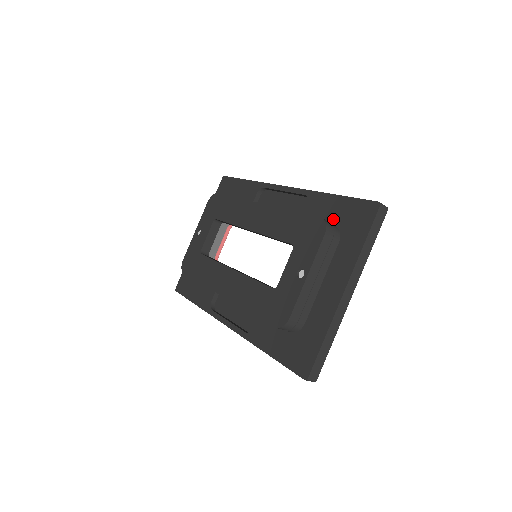
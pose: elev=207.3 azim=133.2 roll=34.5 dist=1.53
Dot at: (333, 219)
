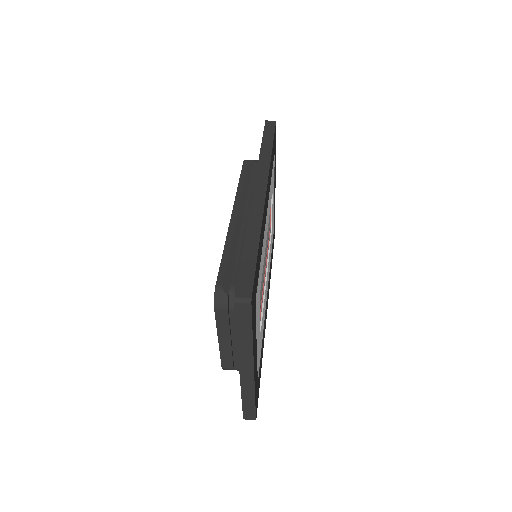
Dot at: occluded
